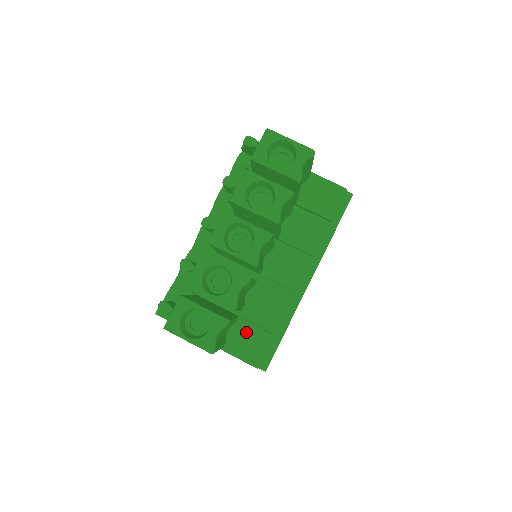
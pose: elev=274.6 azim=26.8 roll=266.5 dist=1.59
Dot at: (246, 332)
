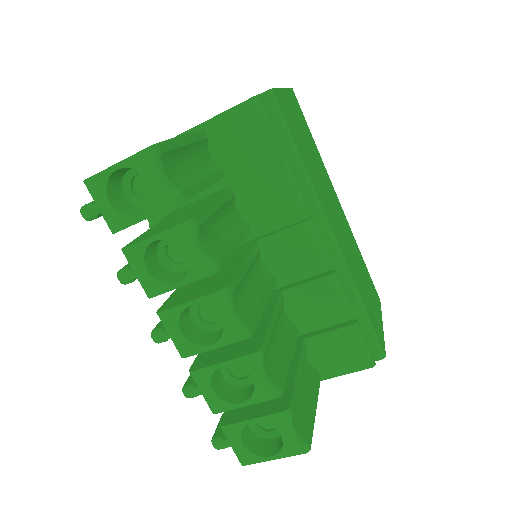
Dot at: (326, 346)
